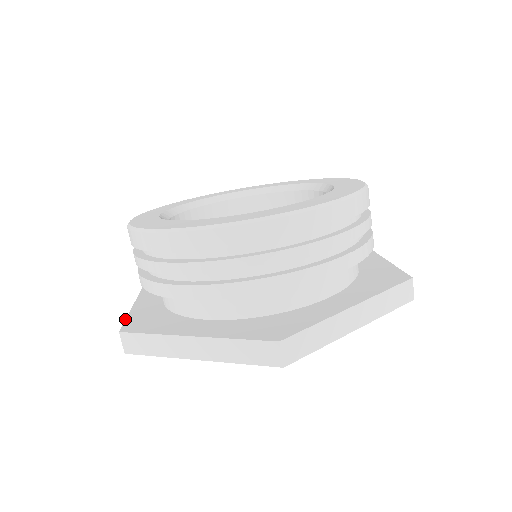
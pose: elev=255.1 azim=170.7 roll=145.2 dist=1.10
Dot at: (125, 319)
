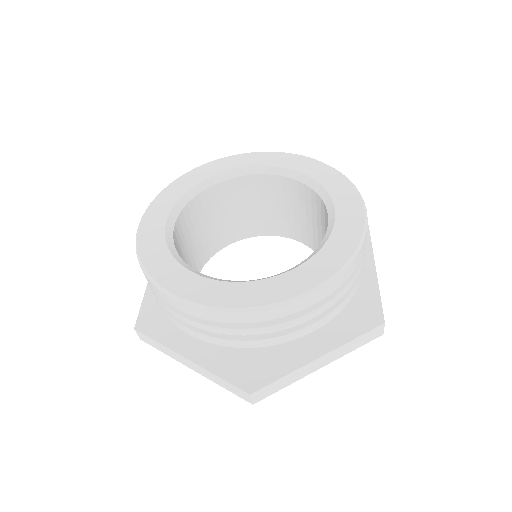
Dot at: (140, 307)
